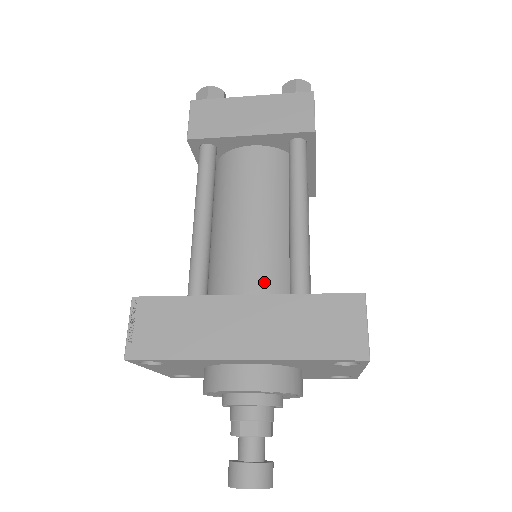
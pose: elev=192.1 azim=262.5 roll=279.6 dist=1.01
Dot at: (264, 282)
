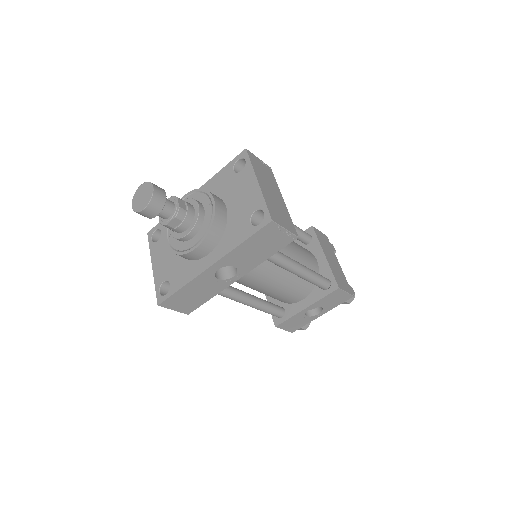
Dot at: occluded
